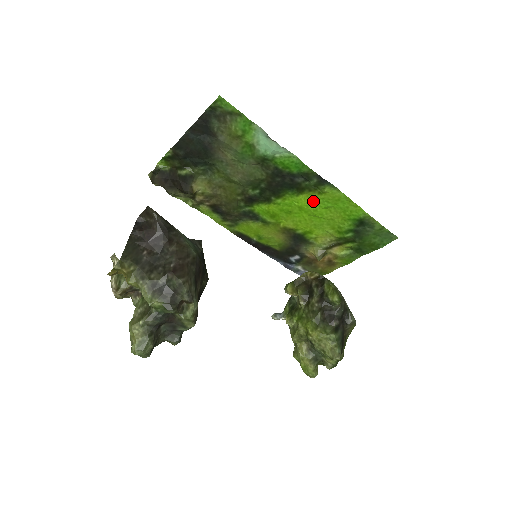
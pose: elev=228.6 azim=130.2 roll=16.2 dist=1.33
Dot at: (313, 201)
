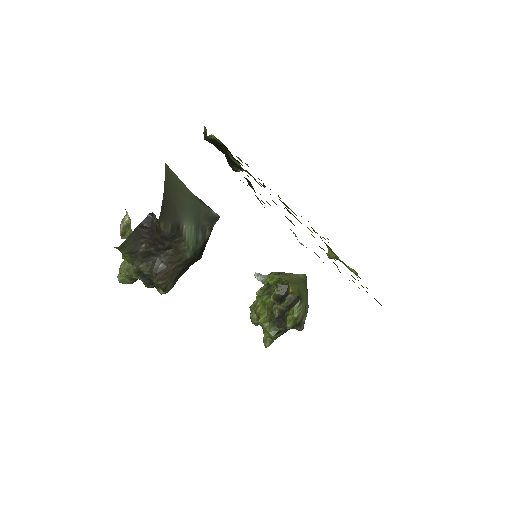
Dot at: occluded
